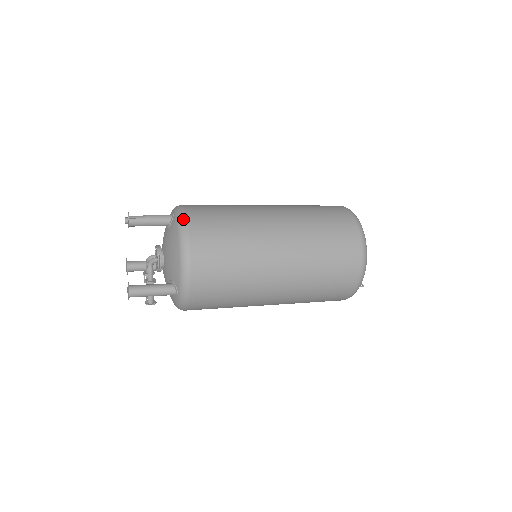
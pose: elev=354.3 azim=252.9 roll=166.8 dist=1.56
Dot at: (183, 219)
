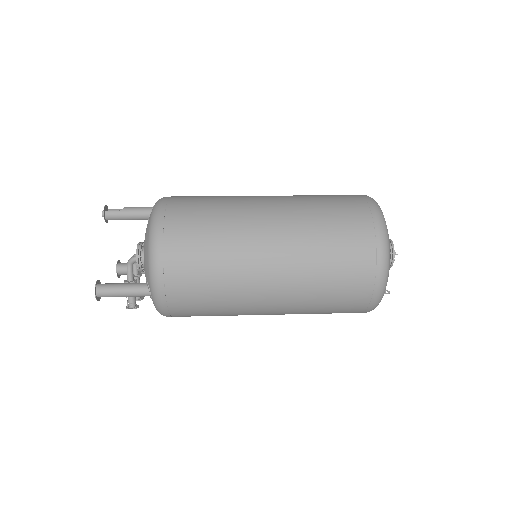
Dot at: (157, 208)
